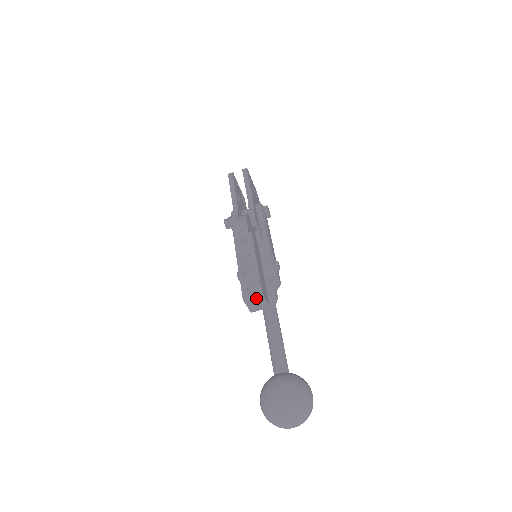
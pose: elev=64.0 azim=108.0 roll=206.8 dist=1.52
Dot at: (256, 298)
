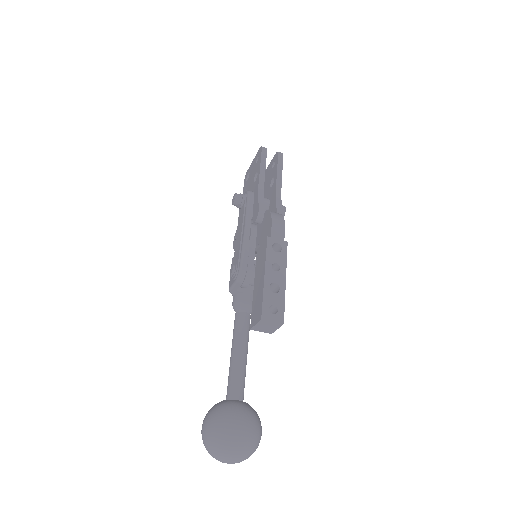
Dot at: (273, 323)
